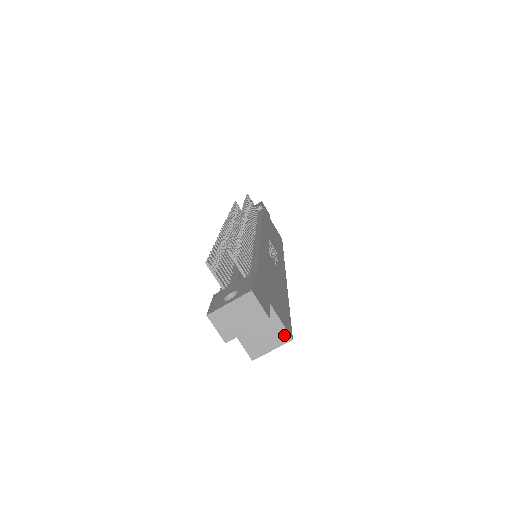
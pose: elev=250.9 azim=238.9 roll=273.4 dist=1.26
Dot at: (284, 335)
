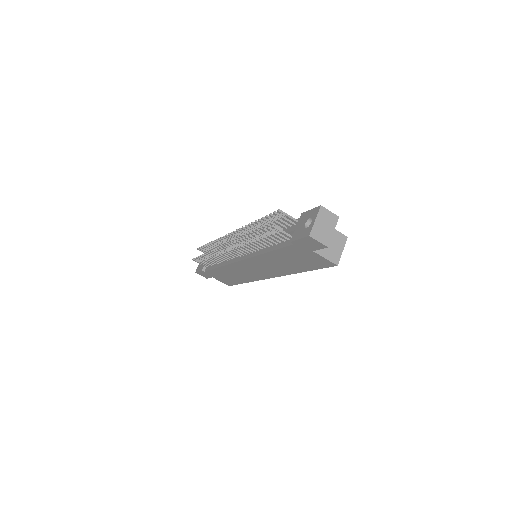
Dot at: (342, 237)
